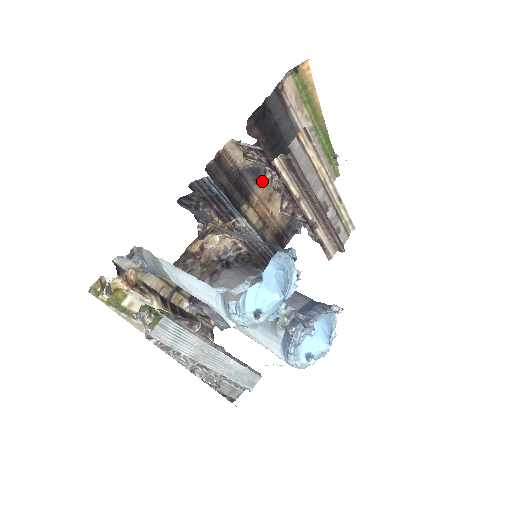
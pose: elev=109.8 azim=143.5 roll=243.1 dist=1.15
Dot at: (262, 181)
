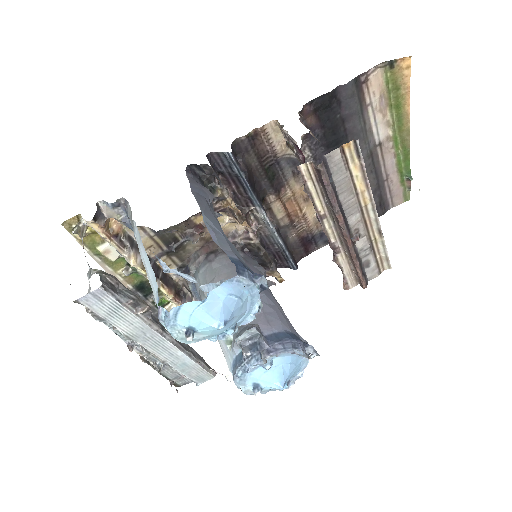
Dot at: occluded
